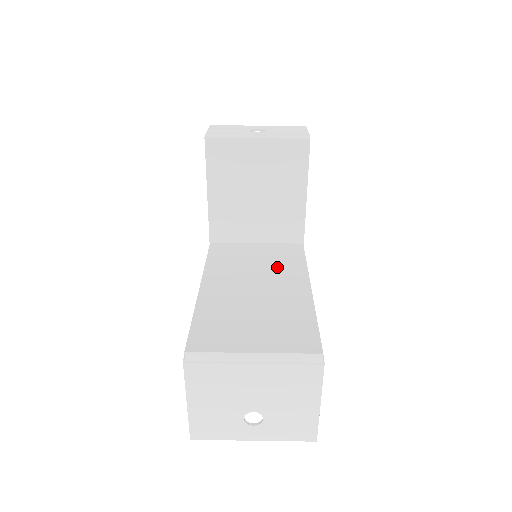
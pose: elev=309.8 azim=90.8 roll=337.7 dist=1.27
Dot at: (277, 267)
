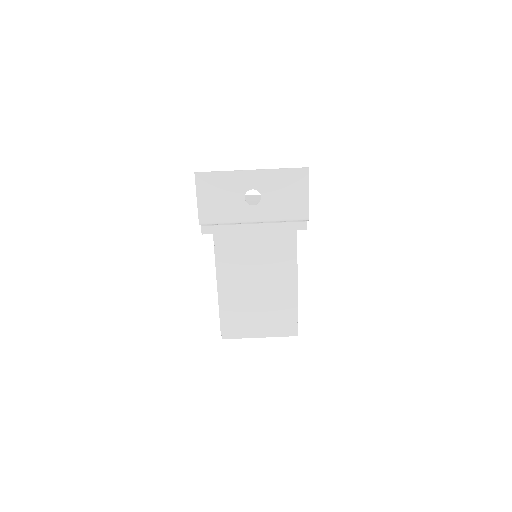
Dot at: (272, 247)
